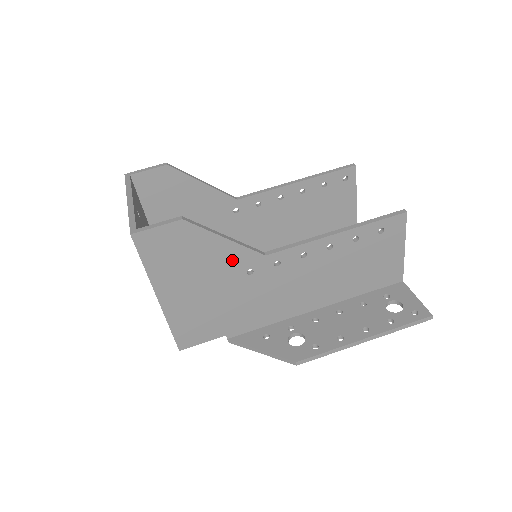
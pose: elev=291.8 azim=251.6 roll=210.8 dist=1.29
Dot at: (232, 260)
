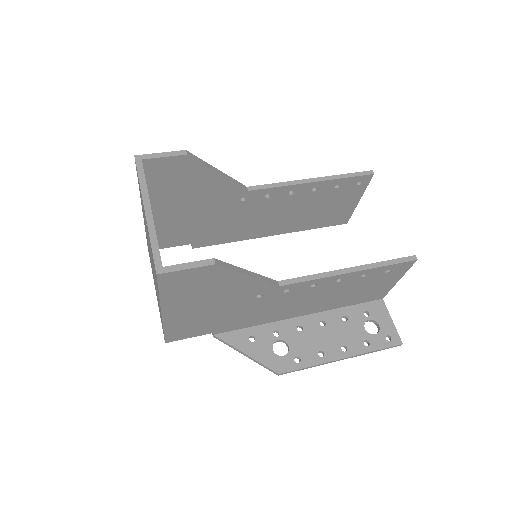
Dot at: (247, 289)
